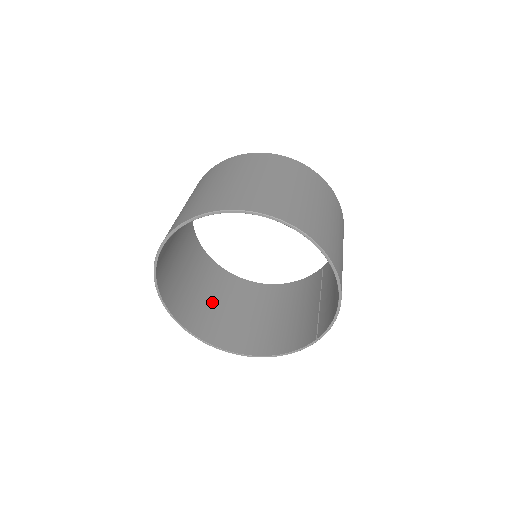
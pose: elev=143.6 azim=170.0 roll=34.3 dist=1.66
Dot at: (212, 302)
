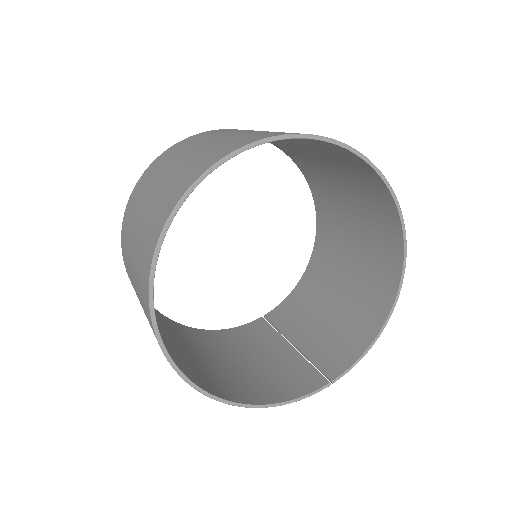
Dot at: occluded
